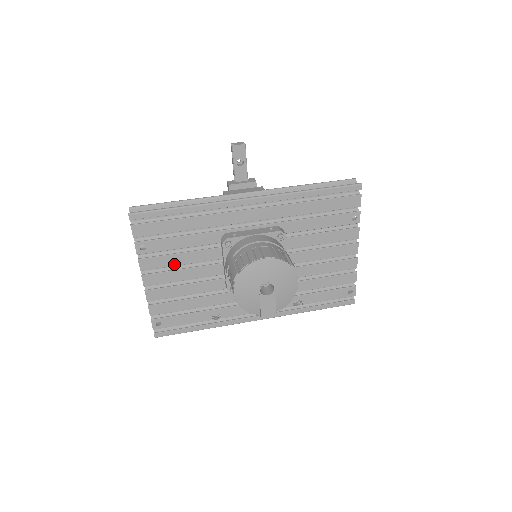
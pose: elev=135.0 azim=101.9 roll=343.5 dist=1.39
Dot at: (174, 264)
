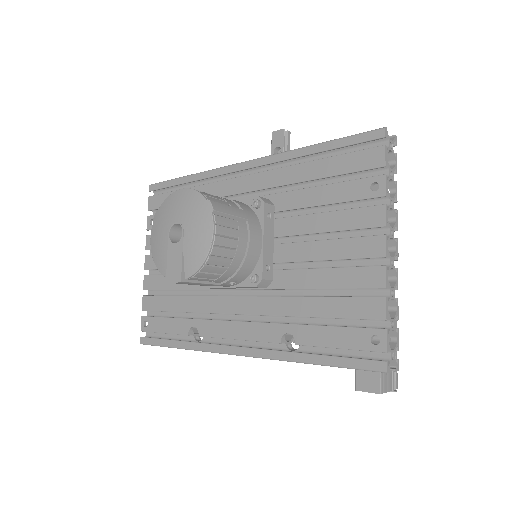
Dot at: occluded
